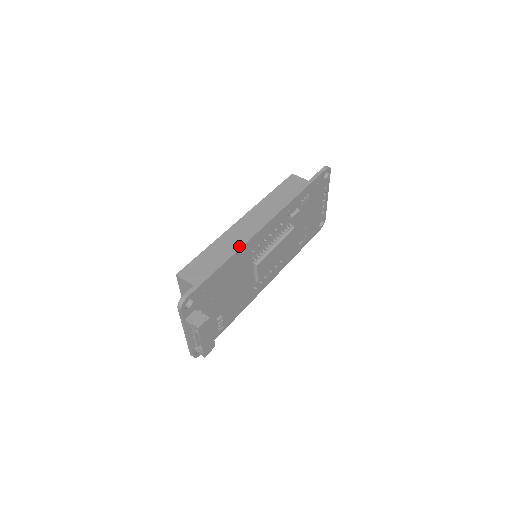
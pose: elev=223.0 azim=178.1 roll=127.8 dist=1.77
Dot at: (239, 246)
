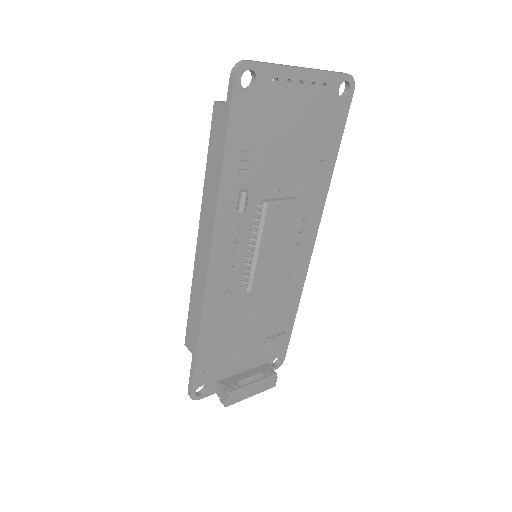
Dot at: (199, 314)
